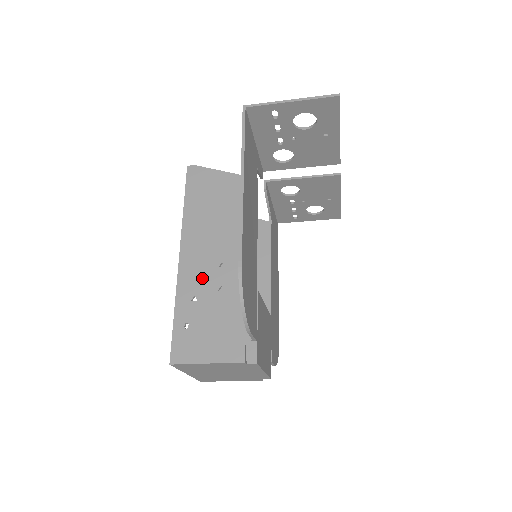
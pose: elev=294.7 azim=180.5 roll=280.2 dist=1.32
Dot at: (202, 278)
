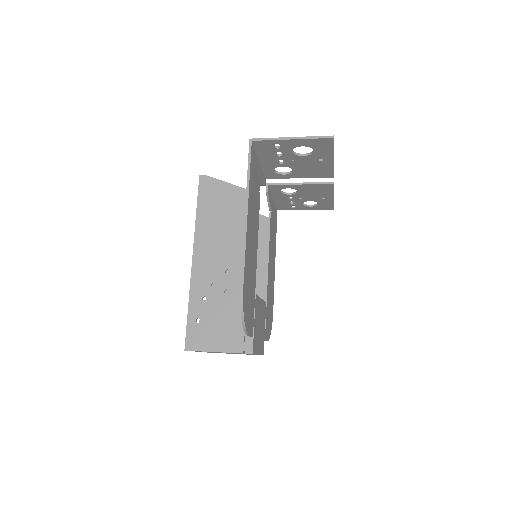
Dot at: (211, 281)
